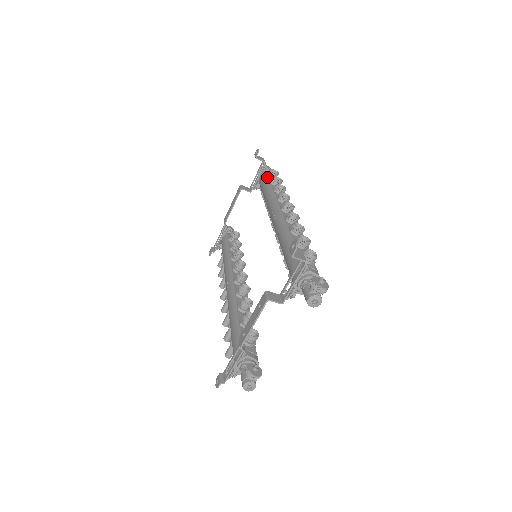
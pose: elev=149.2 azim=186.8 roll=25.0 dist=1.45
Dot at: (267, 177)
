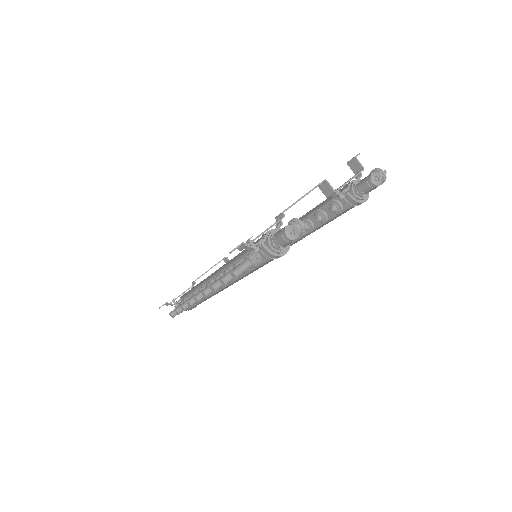
Dot at: occluded
